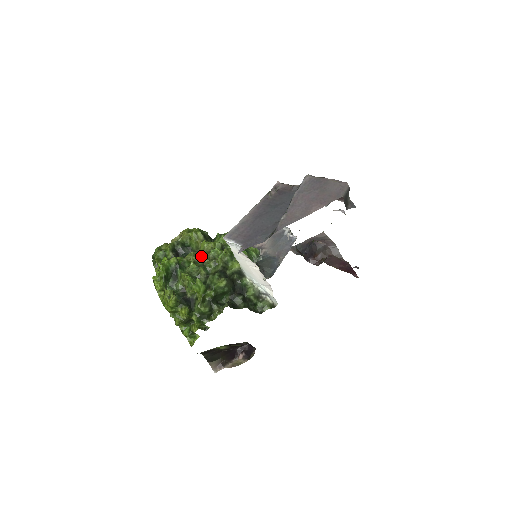
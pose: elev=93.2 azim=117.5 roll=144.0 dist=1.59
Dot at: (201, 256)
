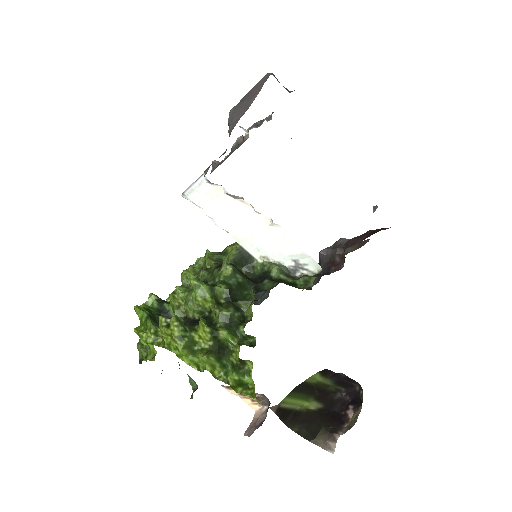
Dot at: (186, 279)
